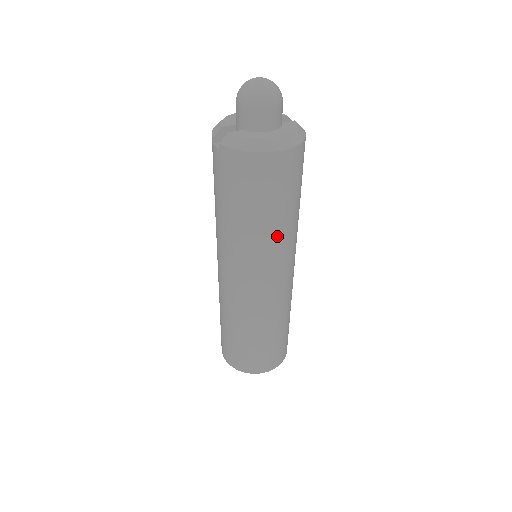
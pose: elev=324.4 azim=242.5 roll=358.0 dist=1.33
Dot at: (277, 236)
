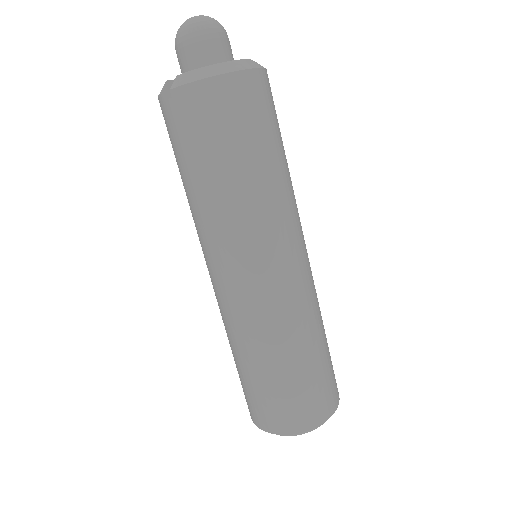
Dot at: (274, 193)
